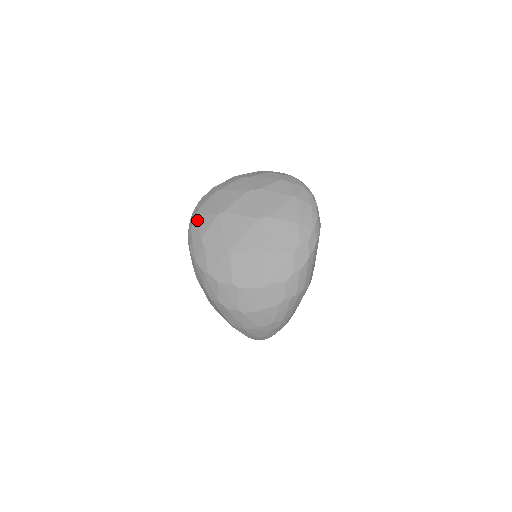
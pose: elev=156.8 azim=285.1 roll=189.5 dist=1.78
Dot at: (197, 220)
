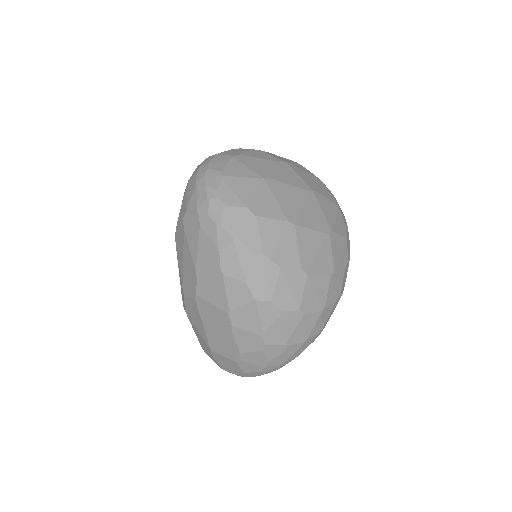
Dot at: (227, 184)
